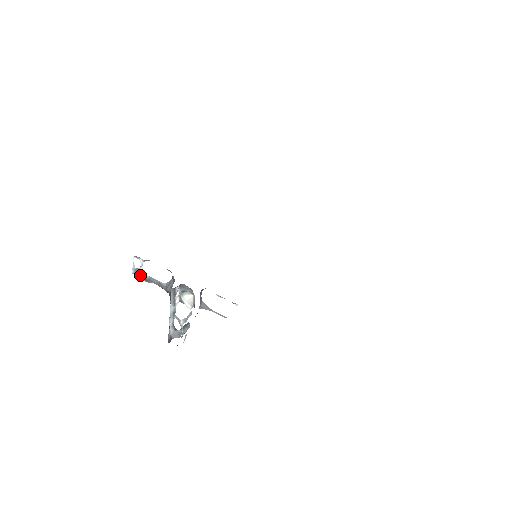
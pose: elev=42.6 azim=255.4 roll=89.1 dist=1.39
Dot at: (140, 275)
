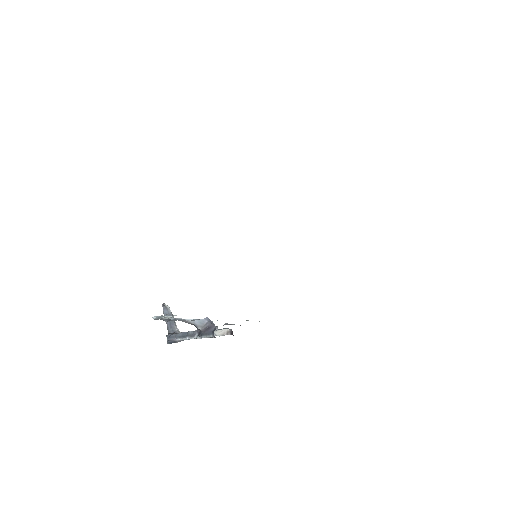
Dot at: (163, 319)
